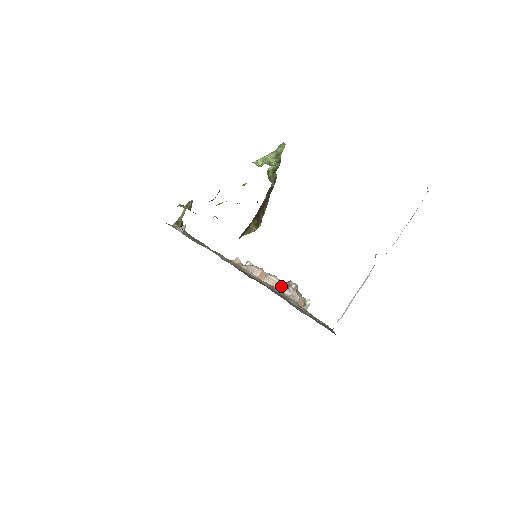
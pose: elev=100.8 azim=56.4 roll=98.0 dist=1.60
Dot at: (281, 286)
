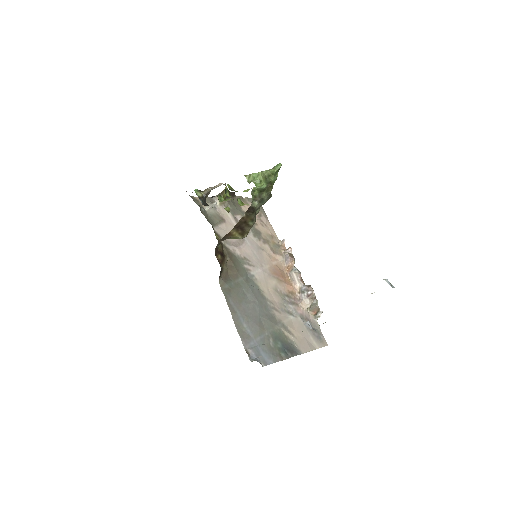
Dot at: (297, 287)
